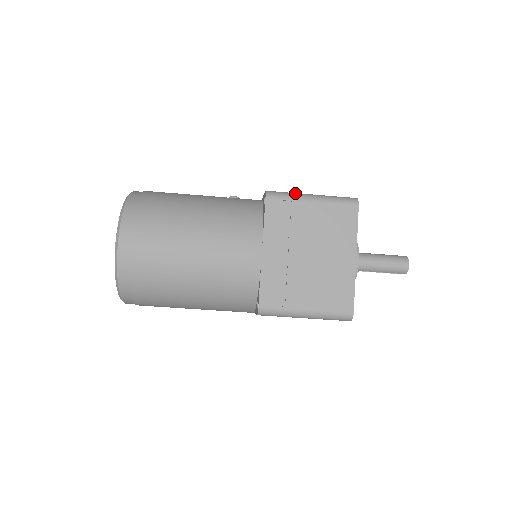
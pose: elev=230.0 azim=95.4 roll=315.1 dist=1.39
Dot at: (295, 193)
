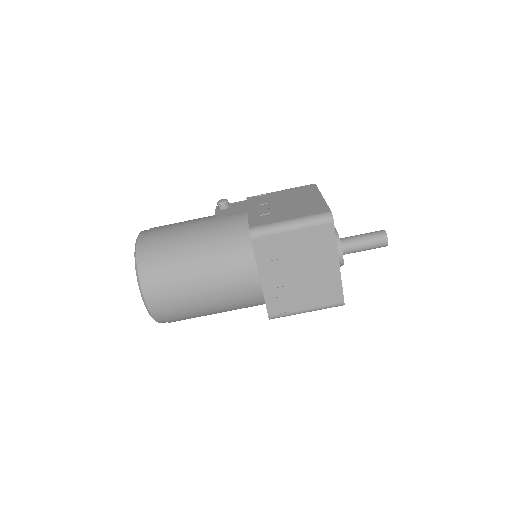
Dot at: (275, 225)
